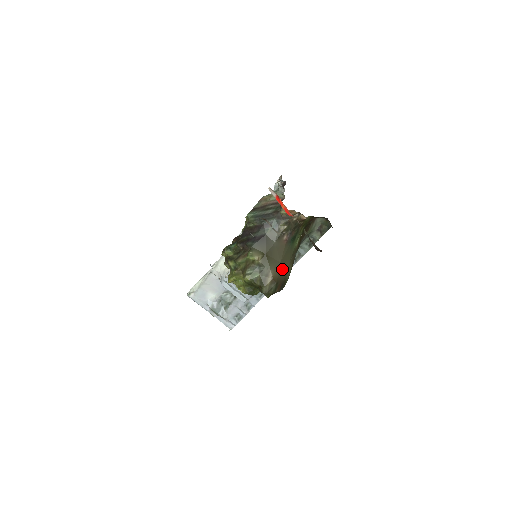
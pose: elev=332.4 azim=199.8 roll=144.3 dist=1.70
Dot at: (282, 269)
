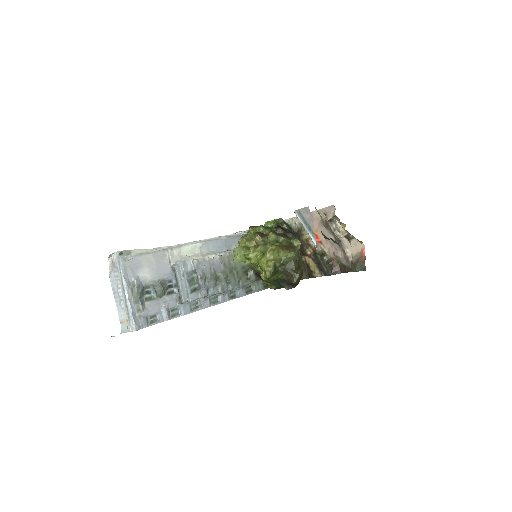
Dot at: occluded
